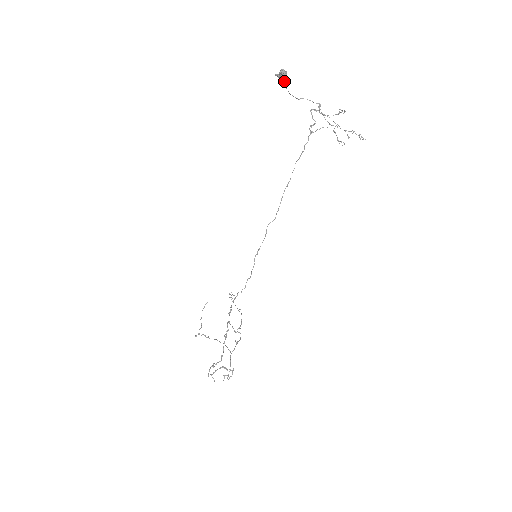
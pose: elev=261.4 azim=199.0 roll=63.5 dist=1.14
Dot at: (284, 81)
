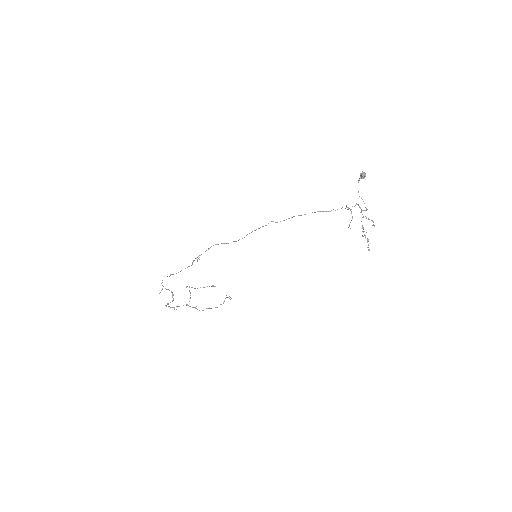
Dot at: (360, 178)
